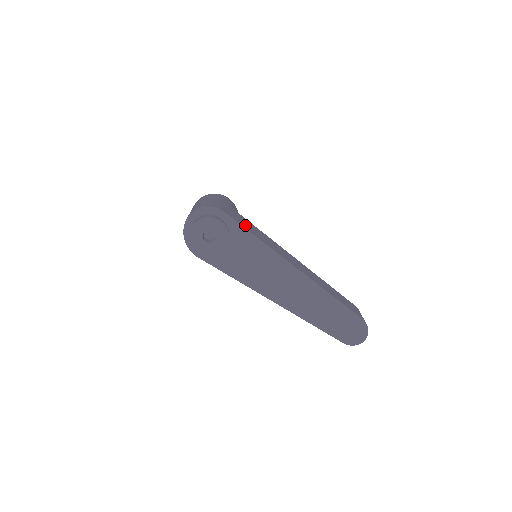
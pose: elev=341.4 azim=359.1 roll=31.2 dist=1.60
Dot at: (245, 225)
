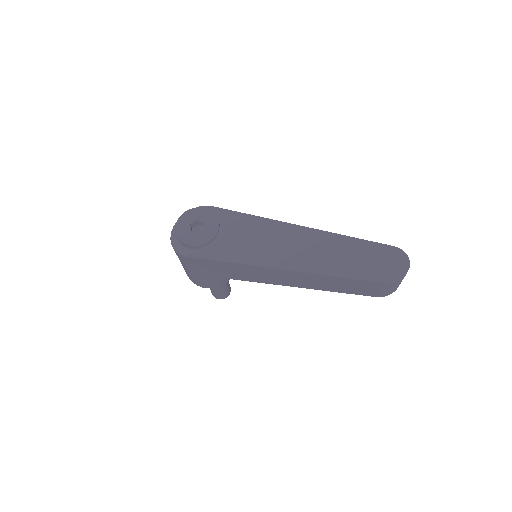
Dot at: occluded
